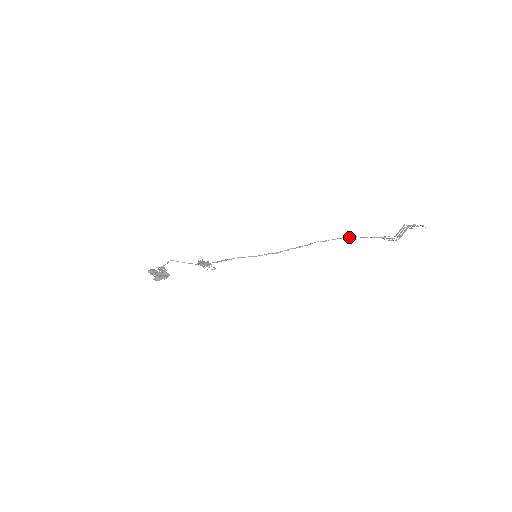
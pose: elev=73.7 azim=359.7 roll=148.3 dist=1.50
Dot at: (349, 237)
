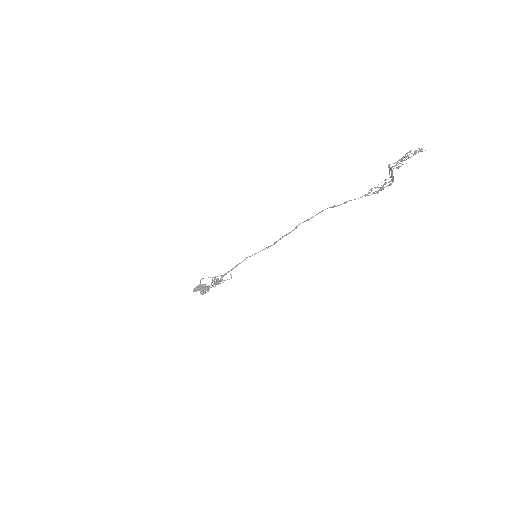
Dot at: occluded
